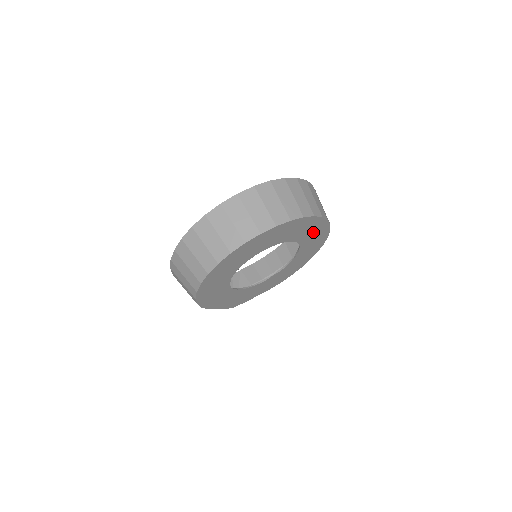
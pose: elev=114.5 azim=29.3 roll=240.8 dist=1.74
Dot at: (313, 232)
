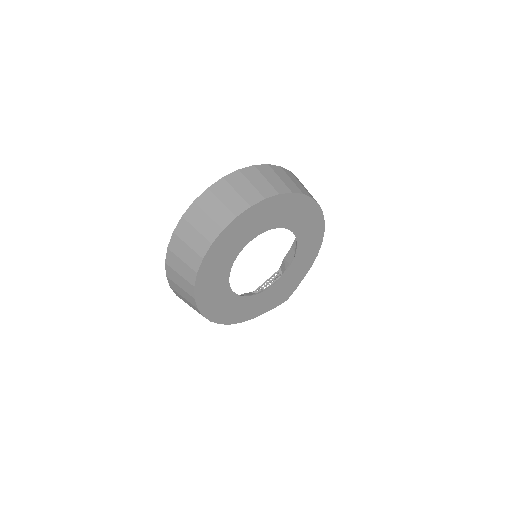
Dot at: (278, 211)
